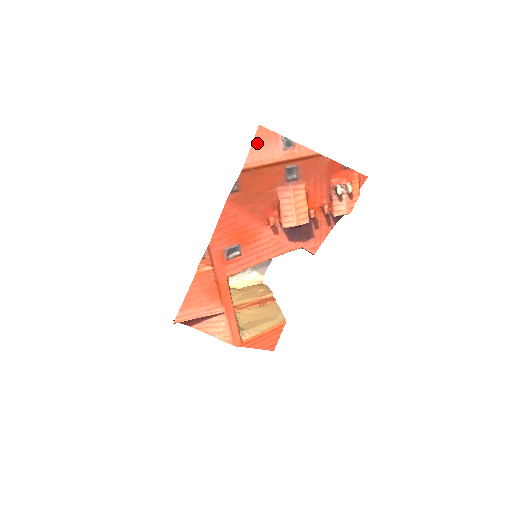
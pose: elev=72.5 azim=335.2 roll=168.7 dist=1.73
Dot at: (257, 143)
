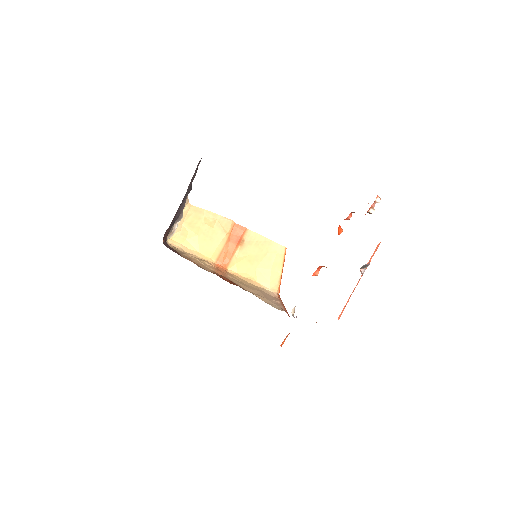
Dot at: occluded
